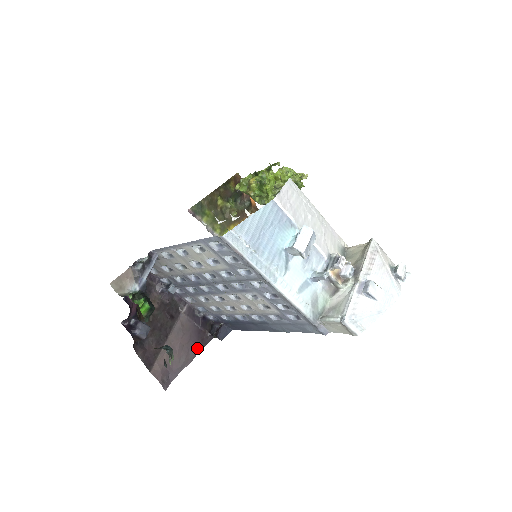
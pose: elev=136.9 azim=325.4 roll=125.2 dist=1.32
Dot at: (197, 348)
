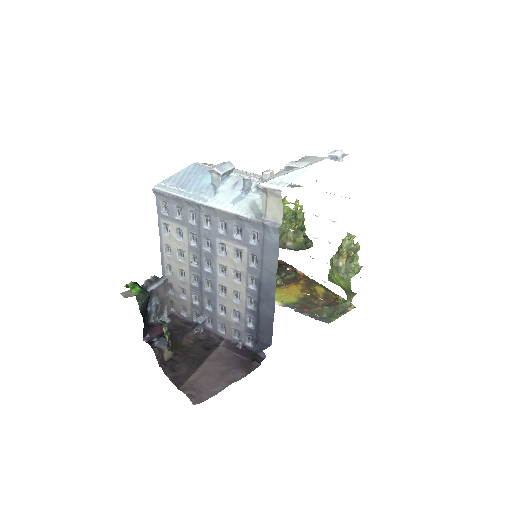
Dot at: (239, 374)
